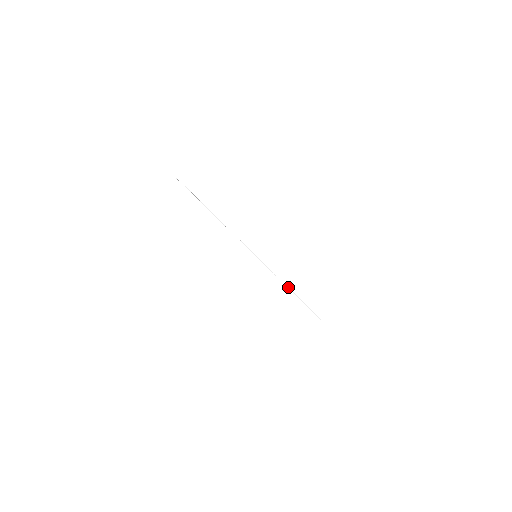
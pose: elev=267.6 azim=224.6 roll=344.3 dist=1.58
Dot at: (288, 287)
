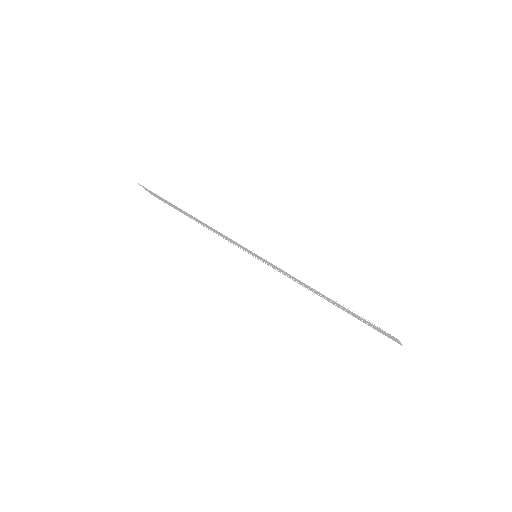
Dot at: (306, 284)
